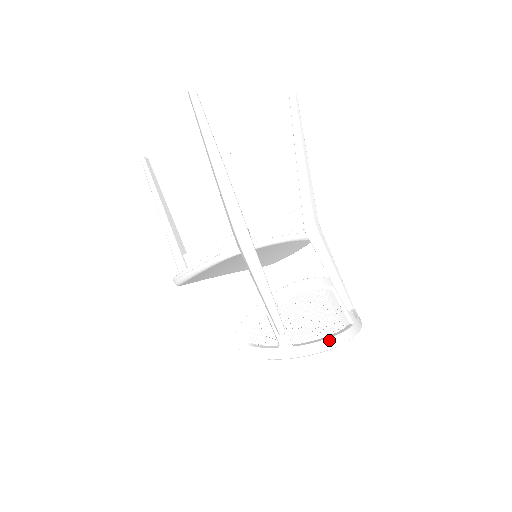
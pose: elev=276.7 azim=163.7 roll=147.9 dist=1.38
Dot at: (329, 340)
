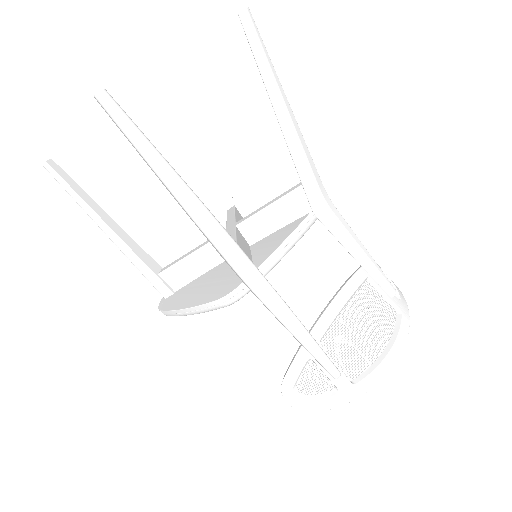
Dot at: (389, 356)
